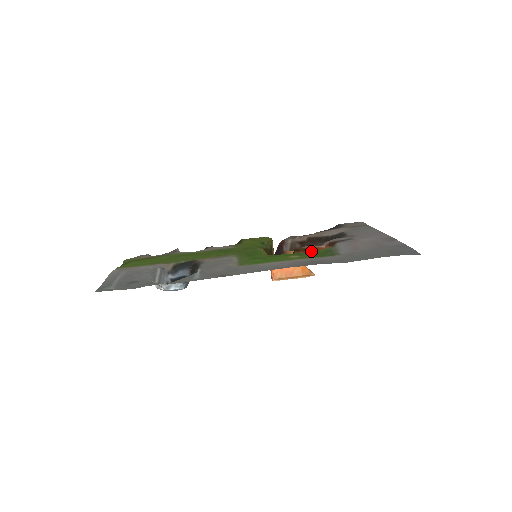
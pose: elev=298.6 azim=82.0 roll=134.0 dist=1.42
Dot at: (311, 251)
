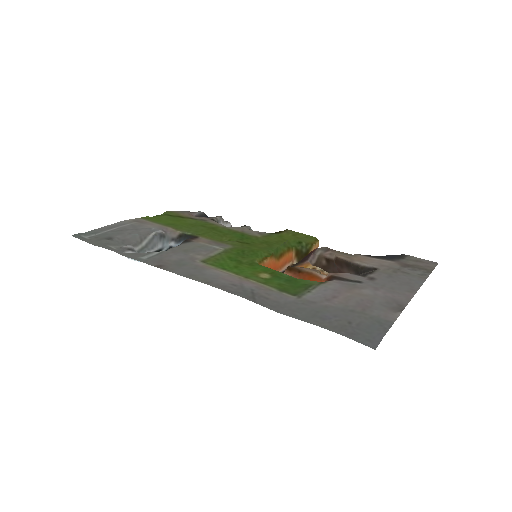
Dot at: (304, 276)
